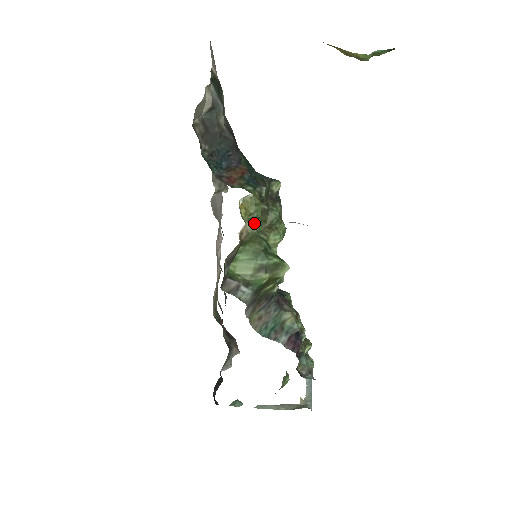
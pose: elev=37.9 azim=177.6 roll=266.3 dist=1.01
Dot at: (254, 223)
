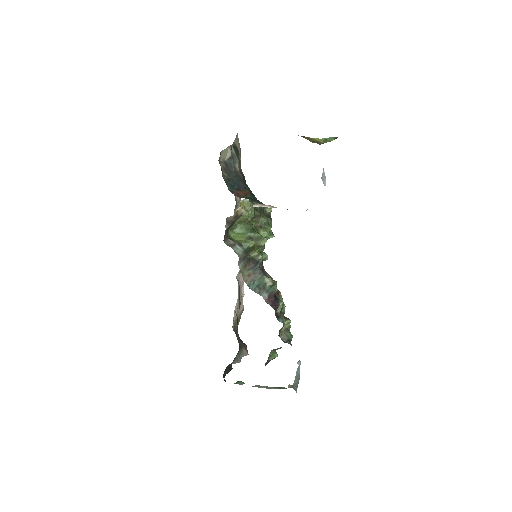
Dot at: (250, 220)
